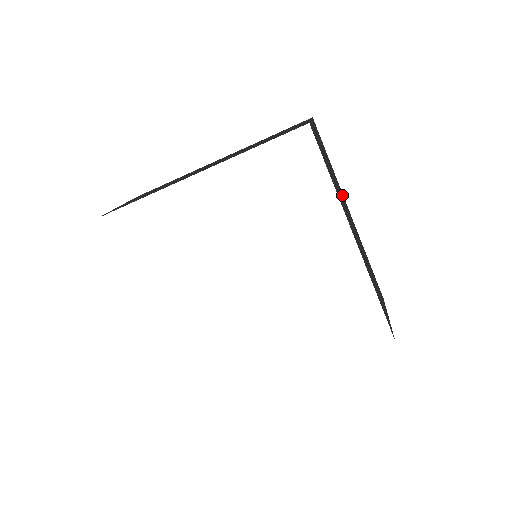
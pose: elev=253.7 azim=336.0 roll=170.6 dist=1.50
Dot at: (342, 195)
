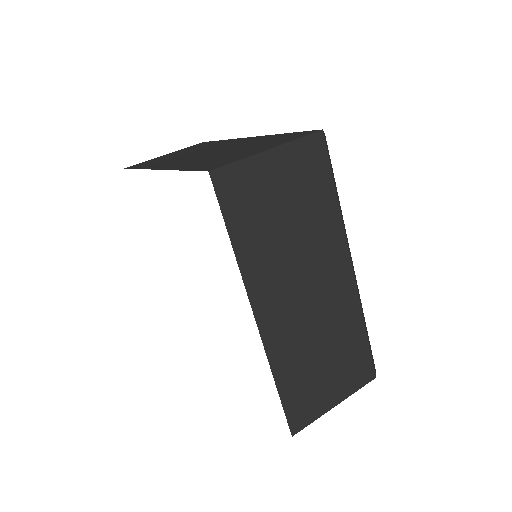
Dot at: (330, 245)
